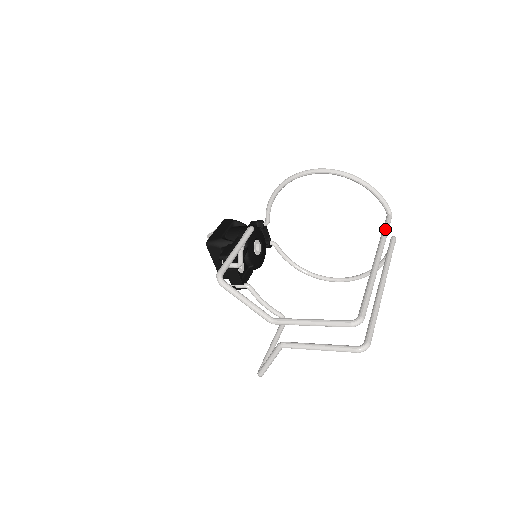
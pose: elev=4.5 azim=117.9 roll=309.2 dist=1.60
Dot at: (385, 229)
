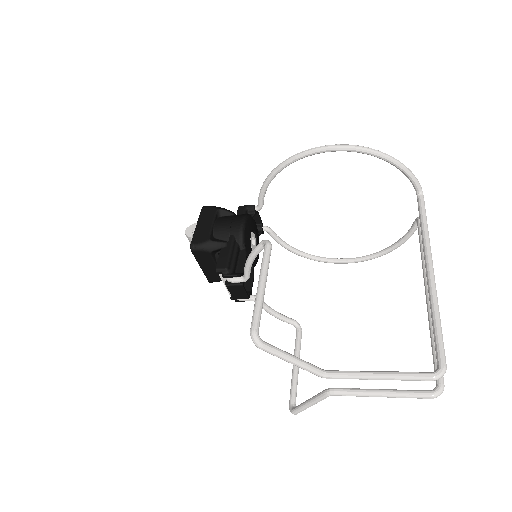
Dot at: (424, 220)
